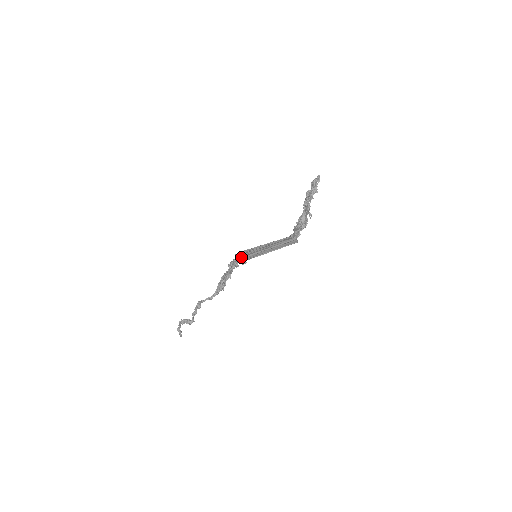
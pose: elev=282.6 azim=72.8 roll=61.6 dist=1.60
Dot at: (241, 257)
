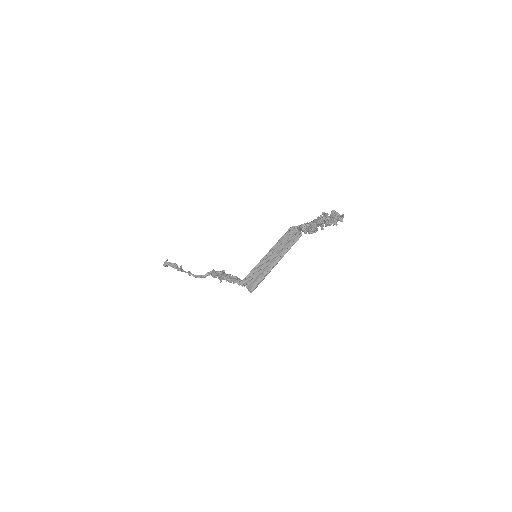
Dot at: (244, 285)
